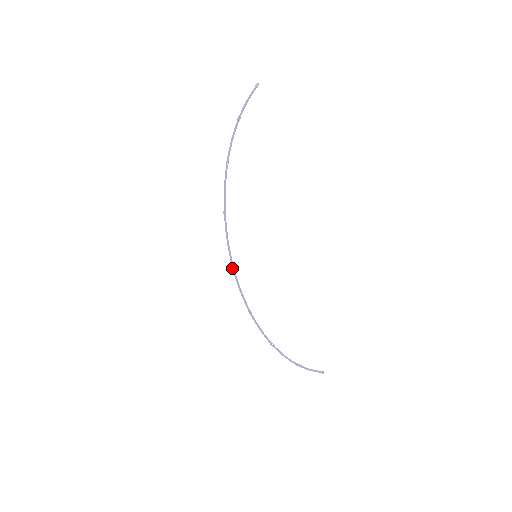
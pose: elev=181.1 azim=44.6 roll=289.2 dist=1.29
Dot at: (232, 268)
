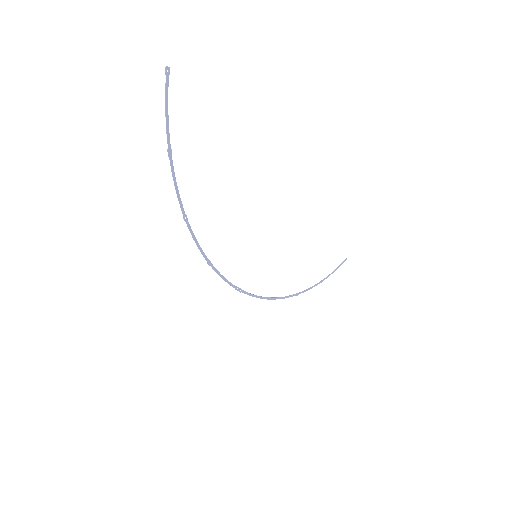
Dot at: occluded
